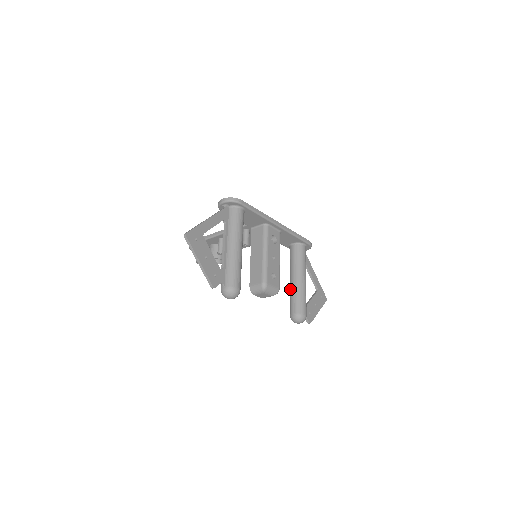
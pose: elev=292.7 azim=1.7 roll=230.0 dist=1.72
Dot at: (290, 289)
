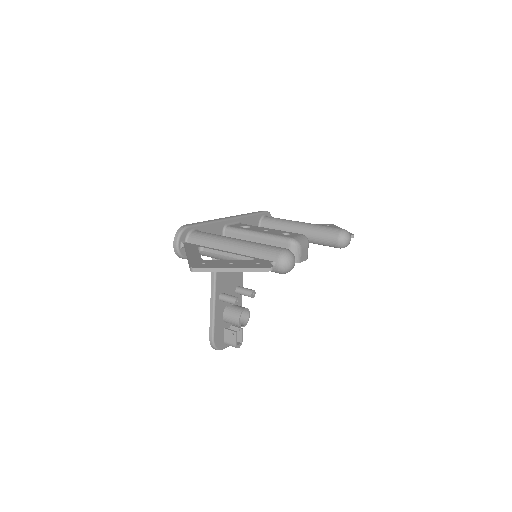
Dot at: occluded
